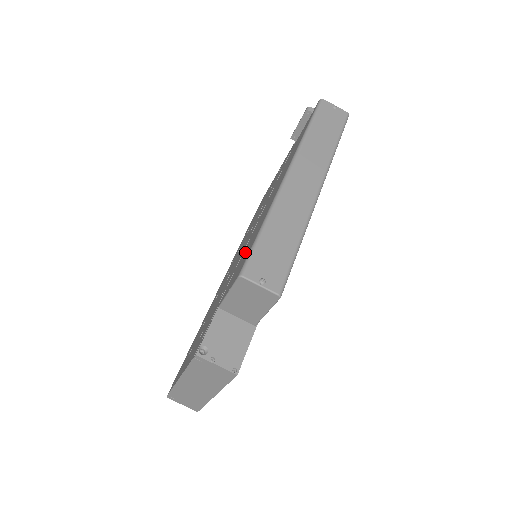
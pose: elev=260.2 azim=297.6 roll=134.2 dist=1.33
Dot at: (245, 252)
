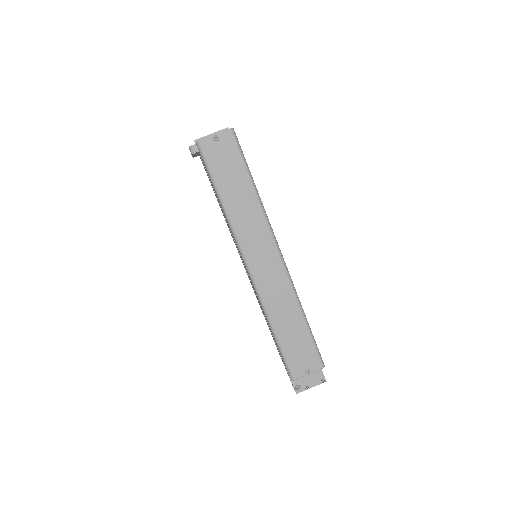
Dot at: (268, 324)
